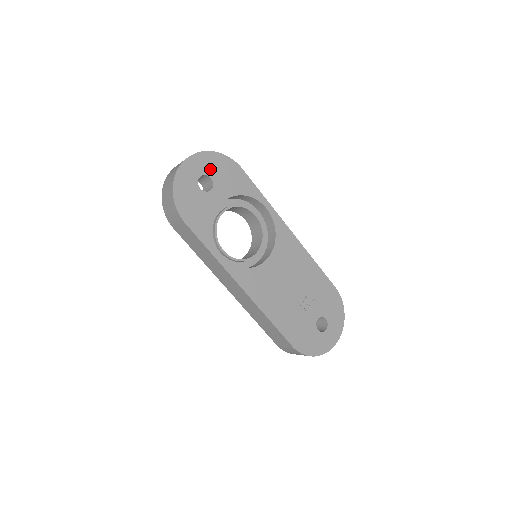
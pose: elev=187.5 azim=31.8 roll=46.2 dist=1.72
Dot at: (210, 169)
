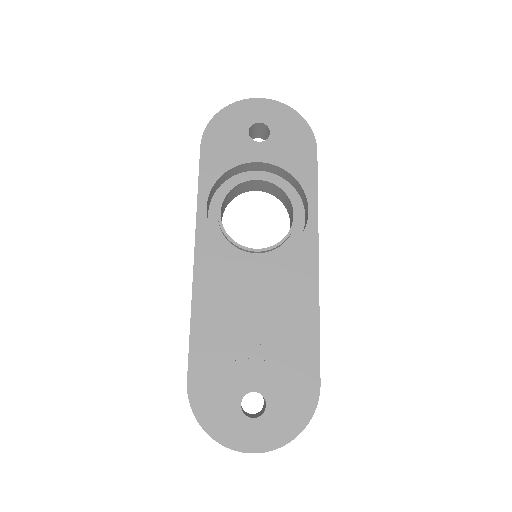
Dot at: (278, 124)
